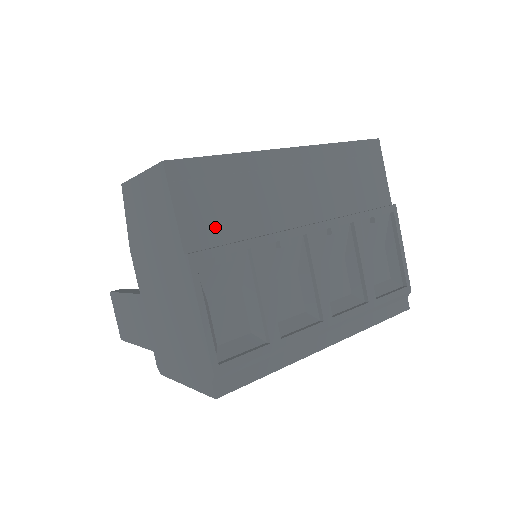
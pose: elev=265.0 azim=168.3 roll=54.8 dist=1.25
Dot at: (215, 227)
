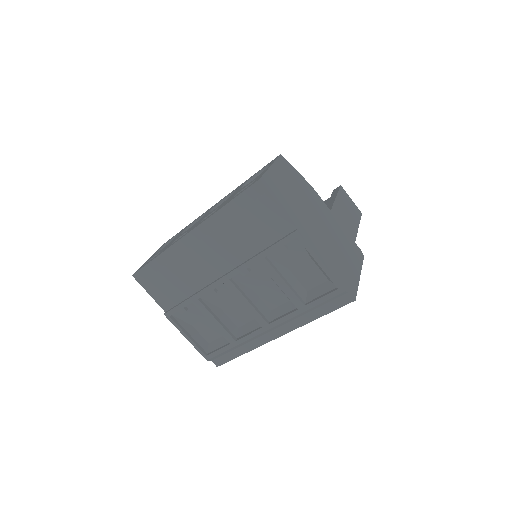
Dot at: (172, 296)
